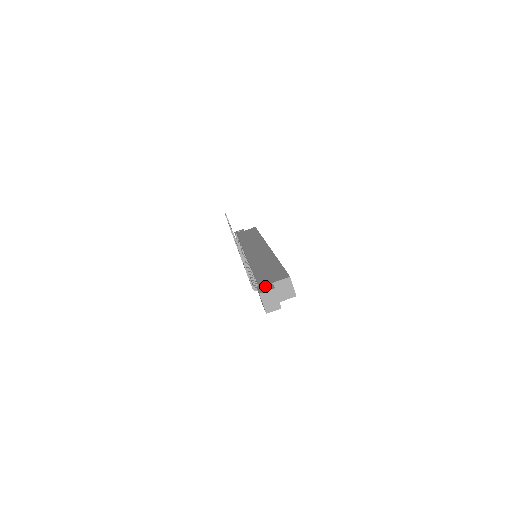
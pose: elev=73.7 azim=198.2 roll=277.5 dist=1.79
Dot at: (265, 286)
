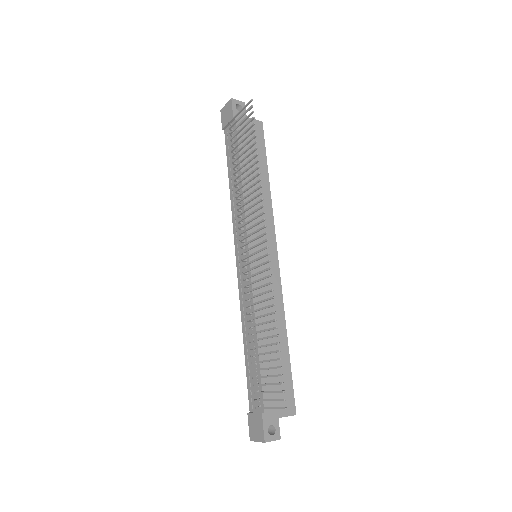
Dot at: (272, 423)
